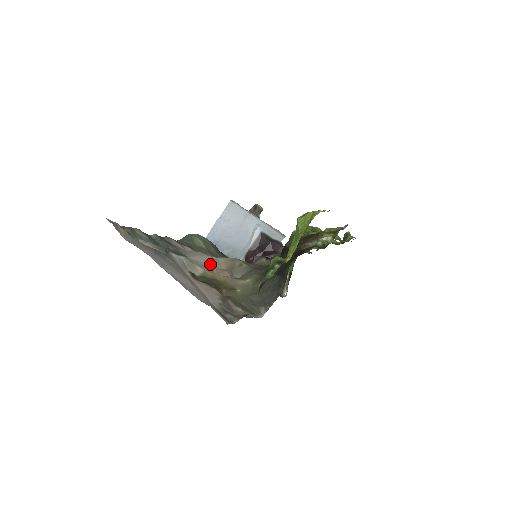
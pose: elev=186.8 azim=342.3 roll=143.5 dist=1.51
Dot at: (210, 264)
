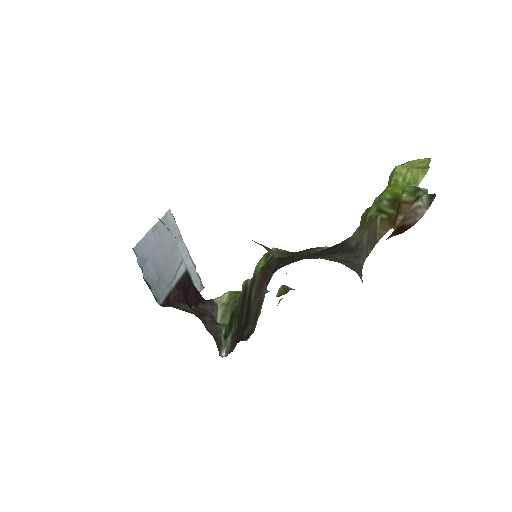
Dot at: occluded
